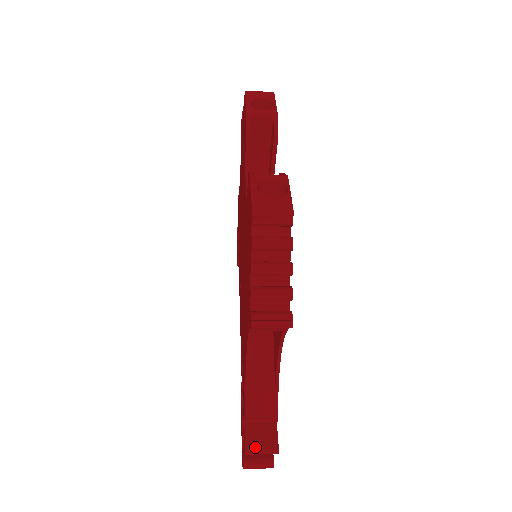
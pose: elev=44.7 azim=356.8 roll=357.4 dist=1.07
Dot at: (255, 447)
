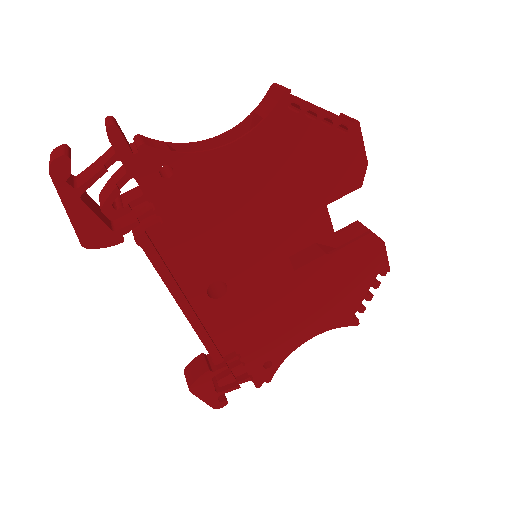
Dot at: occluded
